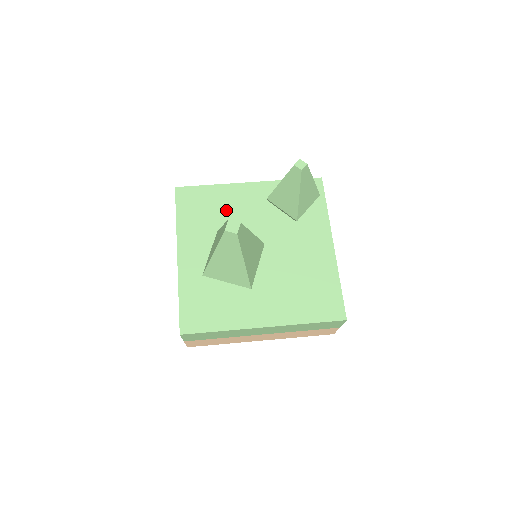
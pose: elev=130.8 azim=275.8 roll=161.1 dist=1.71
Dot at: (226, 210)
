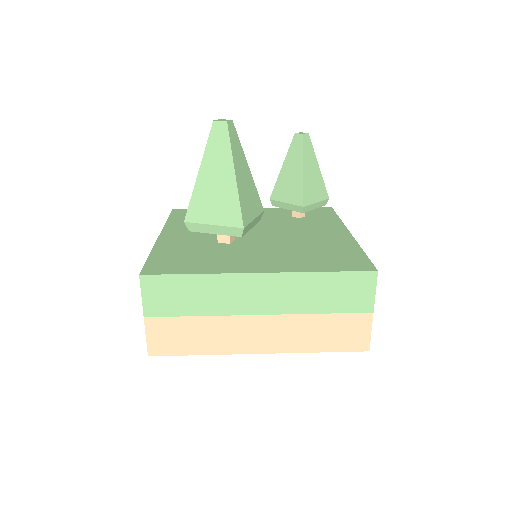
Dot at: occluded
